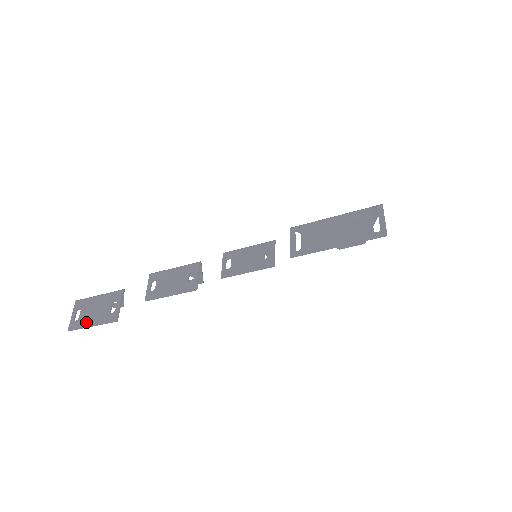
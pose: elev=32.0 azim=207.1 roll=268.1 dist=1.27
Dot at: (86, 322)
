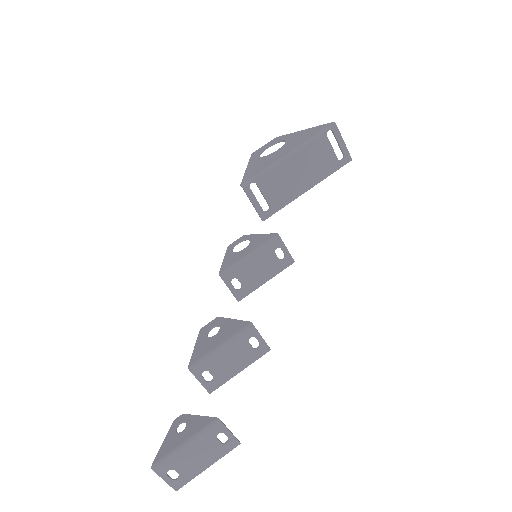
Dot at: (197, 471)
